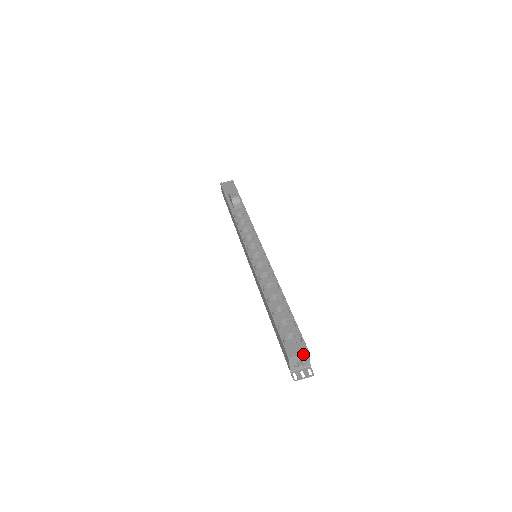
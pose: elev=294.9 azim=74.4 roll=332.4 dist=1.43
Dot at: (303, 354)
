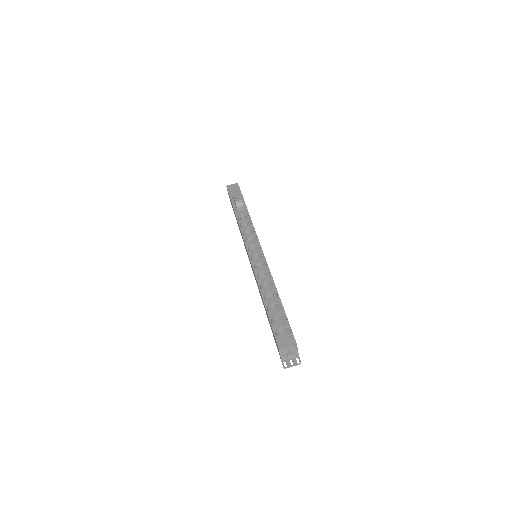
Dot at: (291, 346)
